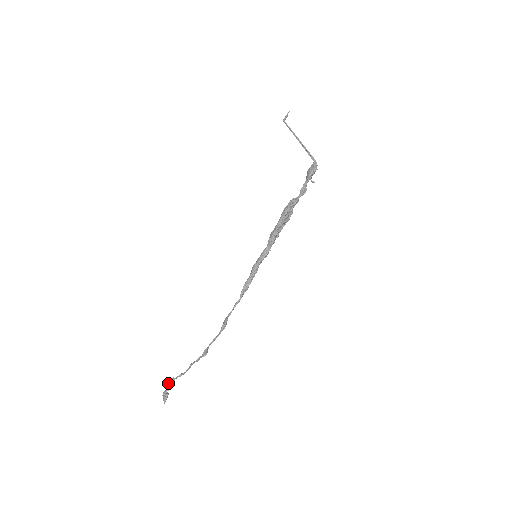
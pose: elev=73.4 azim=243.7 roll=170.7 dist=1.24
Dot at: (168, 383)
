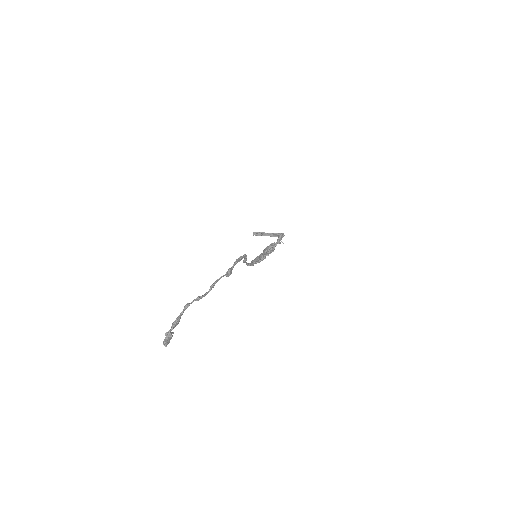
Dot at: (175, 320)
